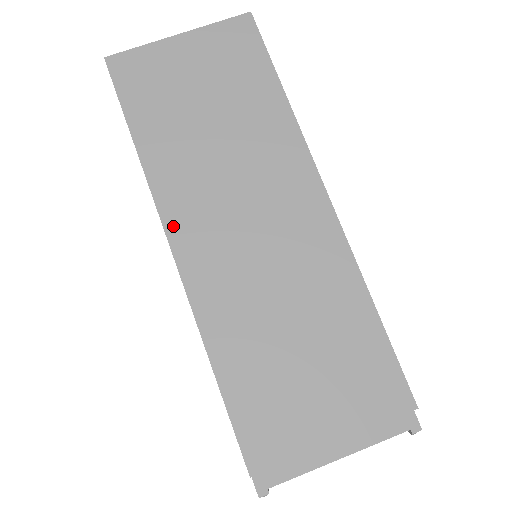
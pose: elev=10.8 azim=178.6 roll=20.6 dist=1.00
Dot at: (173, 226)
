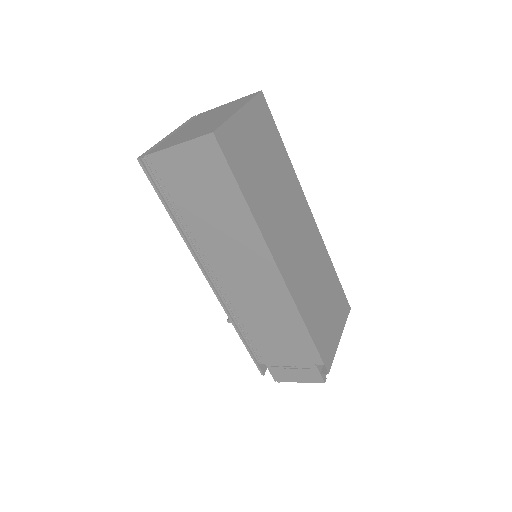
Dot at: (276, 256)
